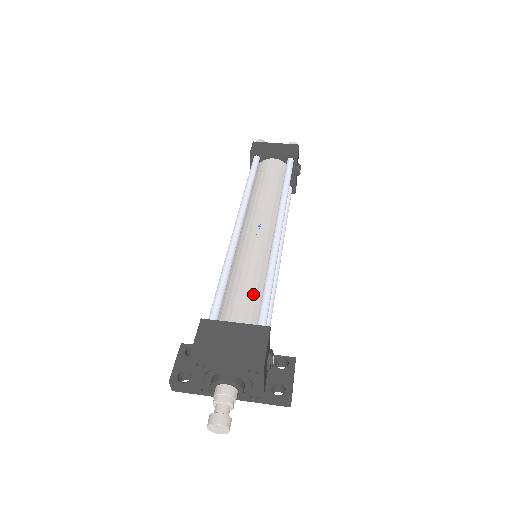
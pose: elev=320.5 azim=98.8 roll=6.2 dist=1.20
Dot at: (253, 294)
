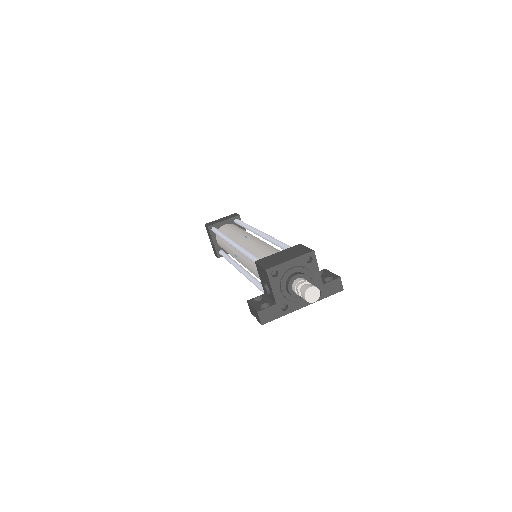
Dot at: (274, 250)
